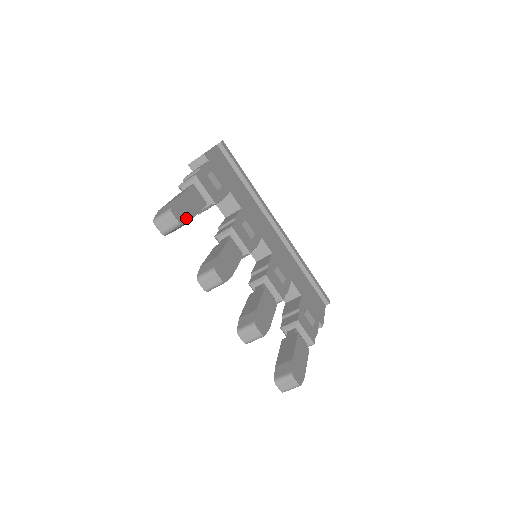
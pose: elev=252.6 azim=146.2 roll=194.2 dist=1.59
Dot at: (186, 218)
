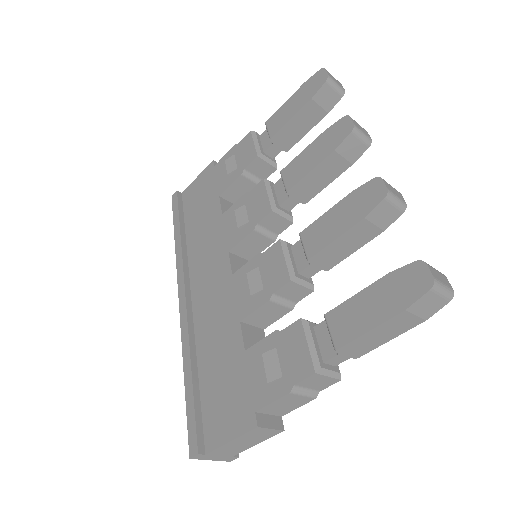
Dot at: (331, 105)
